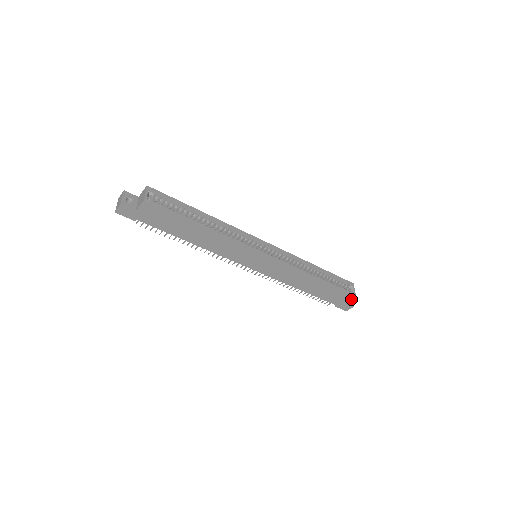
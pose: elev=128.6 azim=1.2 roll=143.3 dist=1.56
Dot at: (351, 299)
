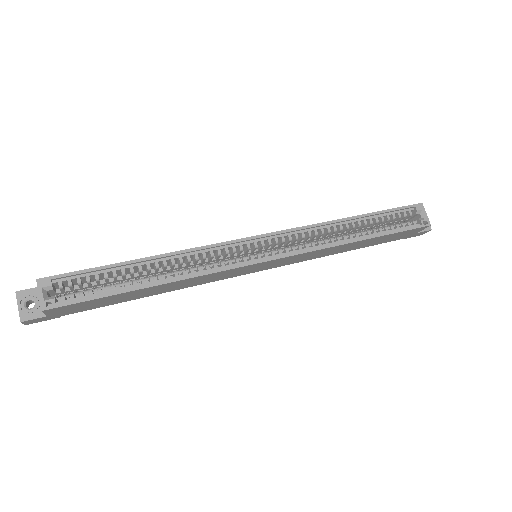
Dot at: occluded
